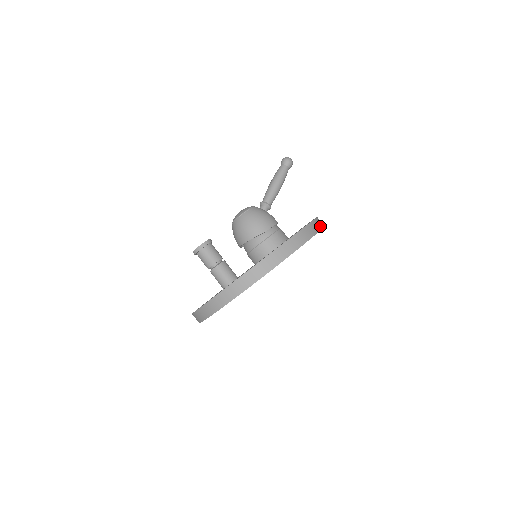
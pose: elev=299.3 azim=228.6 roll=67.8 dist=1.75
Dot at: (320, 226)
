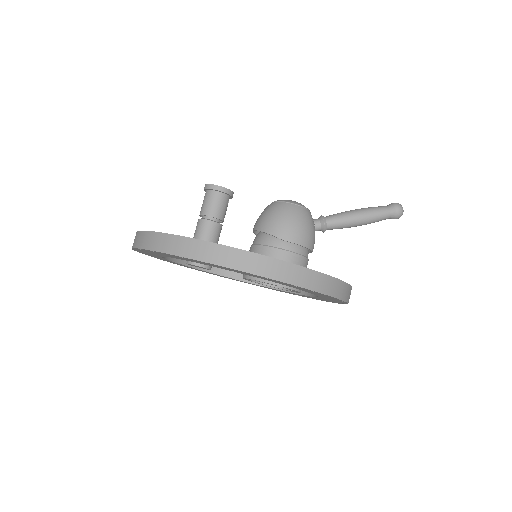
Dot at: (335, 292)
